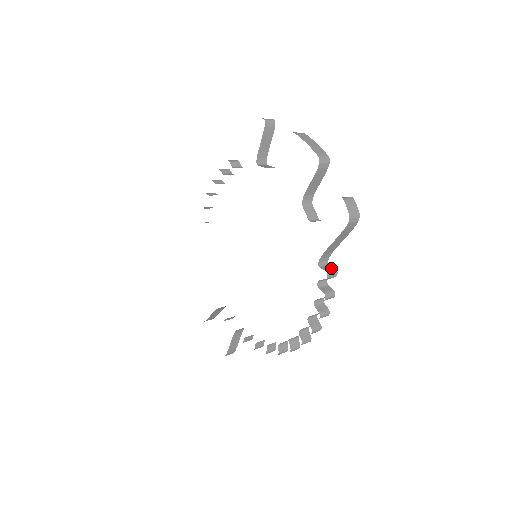
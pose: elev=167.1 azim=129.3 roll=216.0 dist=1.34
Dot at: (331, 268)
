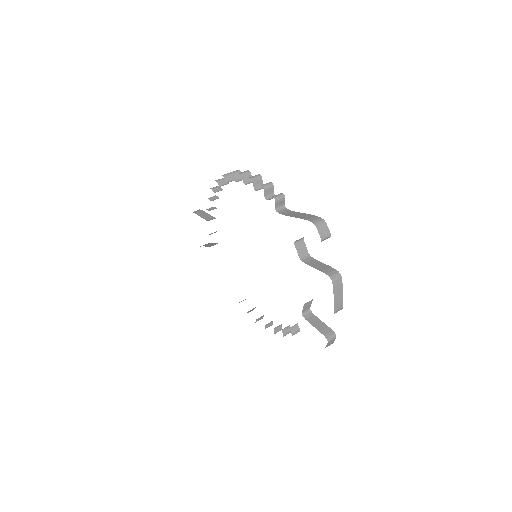
Dot at: (297, 330)
